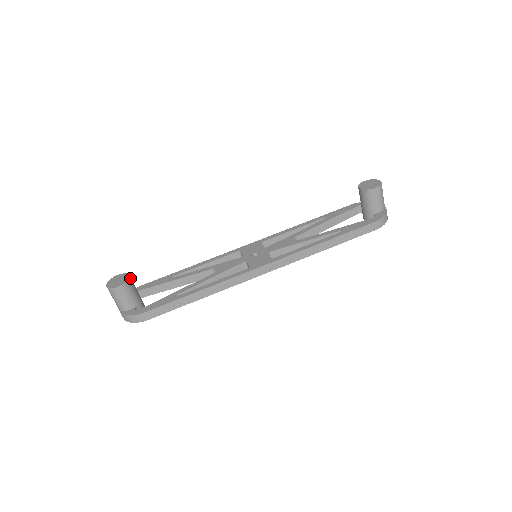
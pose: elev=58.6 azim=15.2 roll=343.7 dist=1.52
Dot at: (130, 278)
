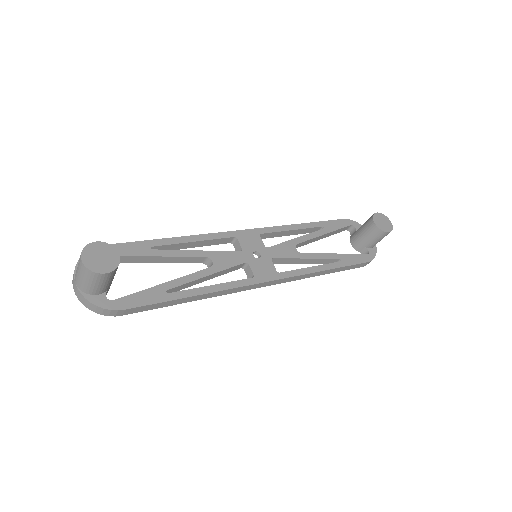
Dot at: (119, 257)
